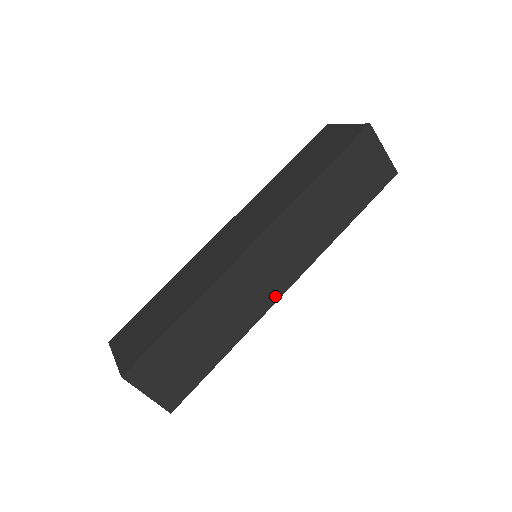
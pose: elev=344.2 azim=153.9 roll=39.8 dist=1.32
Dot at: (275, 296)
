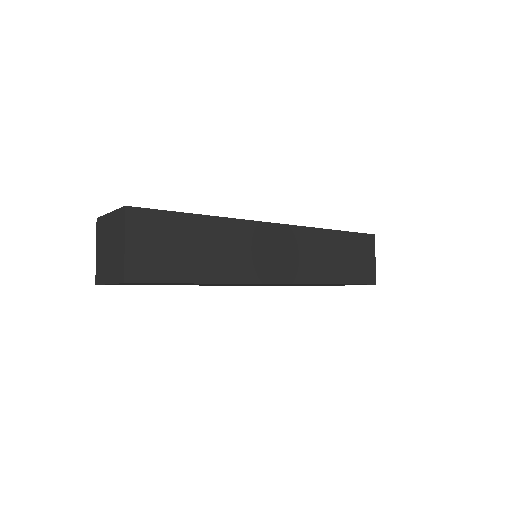
Dot at: (264, 278)
